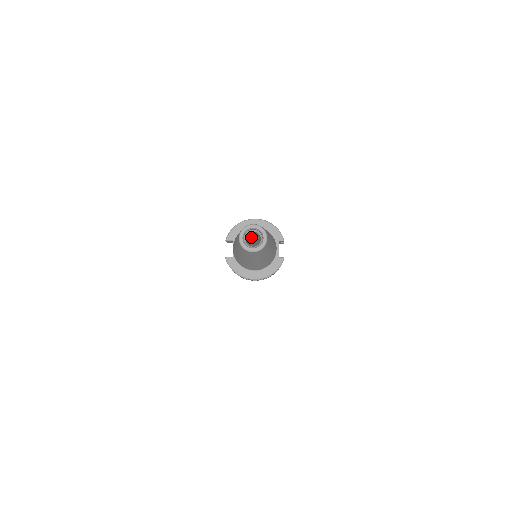
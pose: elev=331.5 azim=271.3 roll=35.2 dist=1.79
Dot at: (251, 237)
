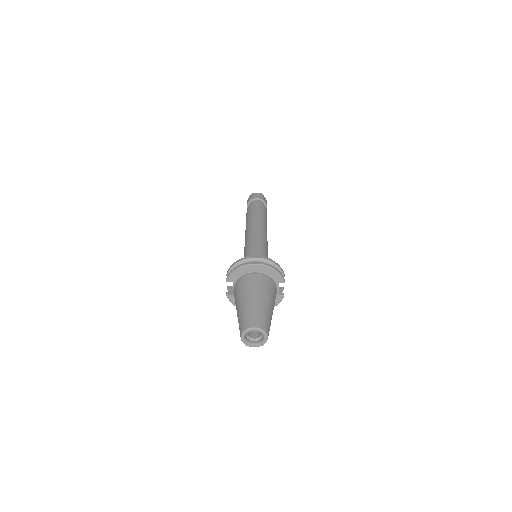
Dot at: occluded
